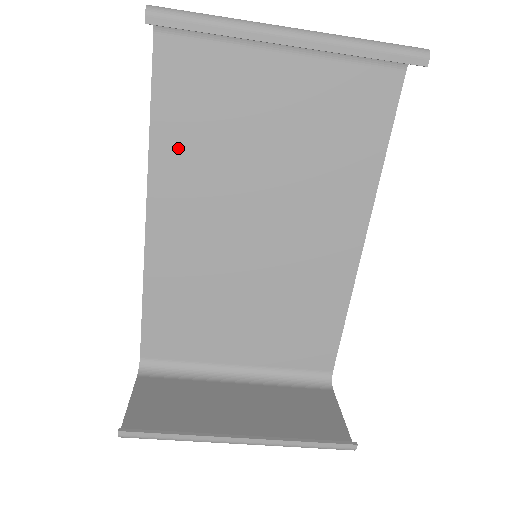
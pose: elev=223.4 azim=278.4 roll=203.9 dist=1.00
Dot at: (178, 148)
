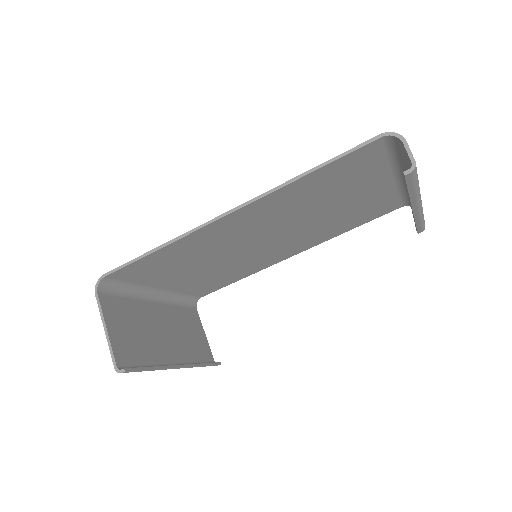
Dot at: (299, 191)
